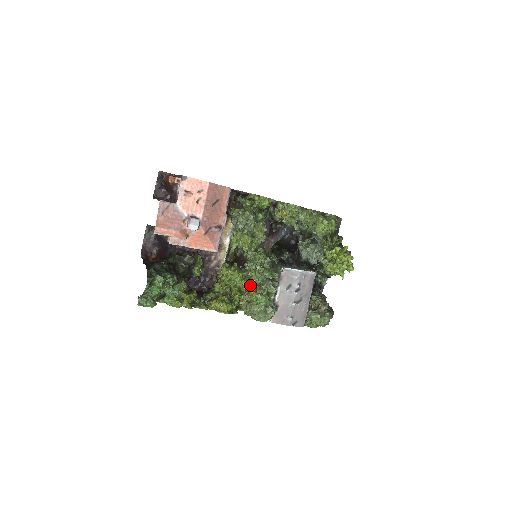
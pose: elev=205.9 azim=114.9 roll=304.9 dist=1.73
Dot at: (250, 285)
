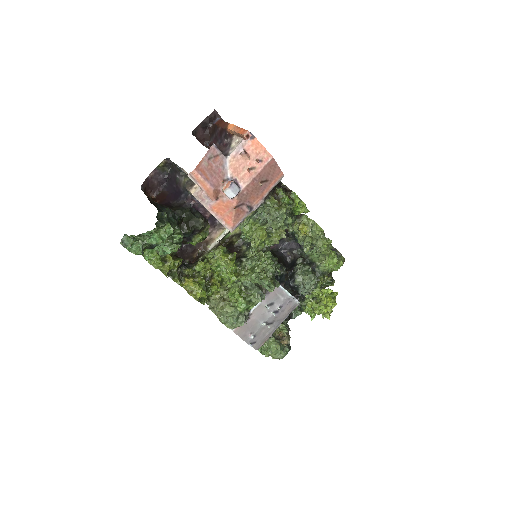
Dot at: (236, 283)
